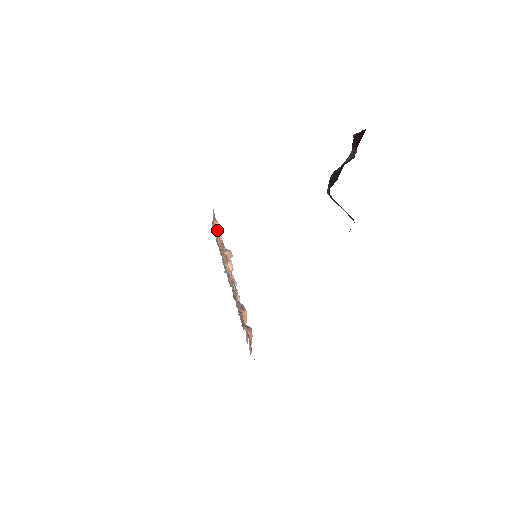
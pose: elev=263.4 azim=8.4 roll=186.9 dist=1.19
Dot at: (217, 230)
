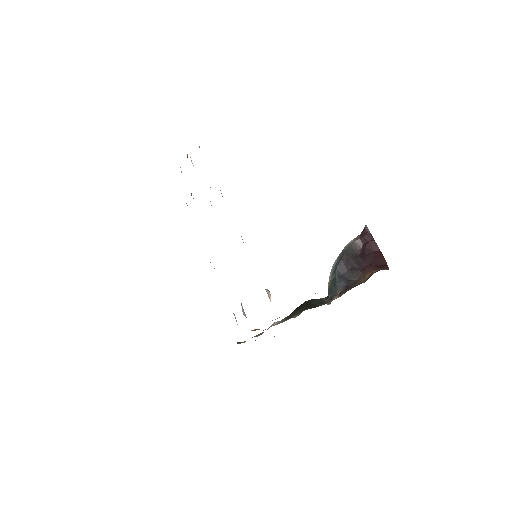
Dot at: occluded
